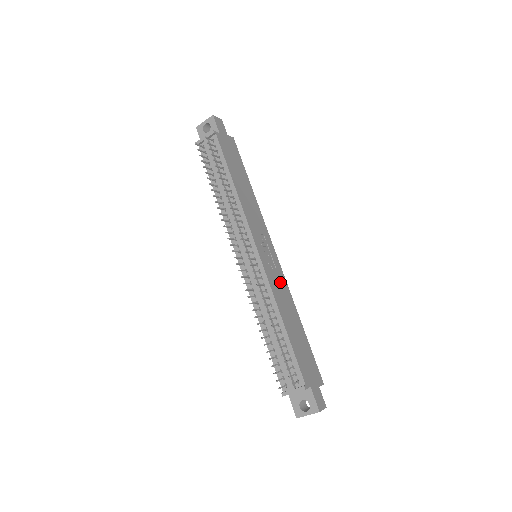
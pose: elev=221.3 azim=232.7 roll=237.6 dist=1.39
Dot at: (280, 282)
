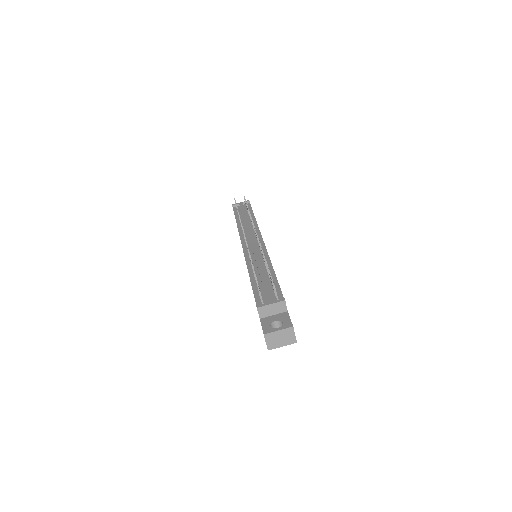
Dot at: occluded
